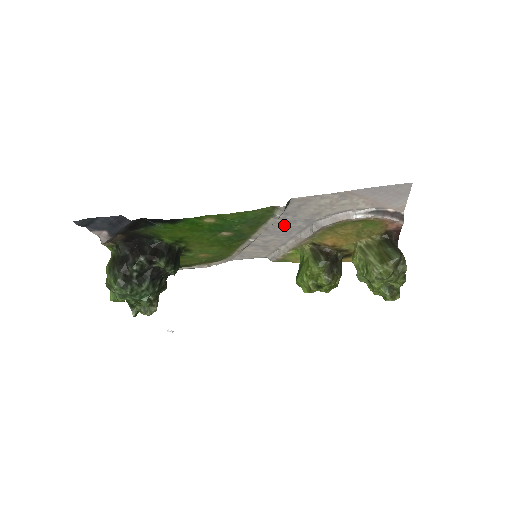
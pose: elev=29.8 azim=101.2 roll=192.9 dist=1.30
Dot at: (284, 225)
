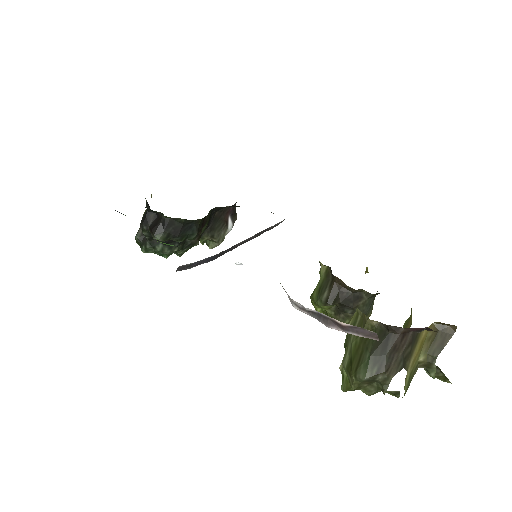
Dot at: occluded
